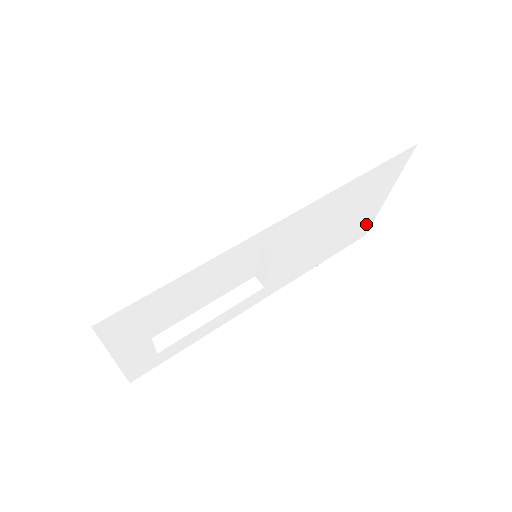
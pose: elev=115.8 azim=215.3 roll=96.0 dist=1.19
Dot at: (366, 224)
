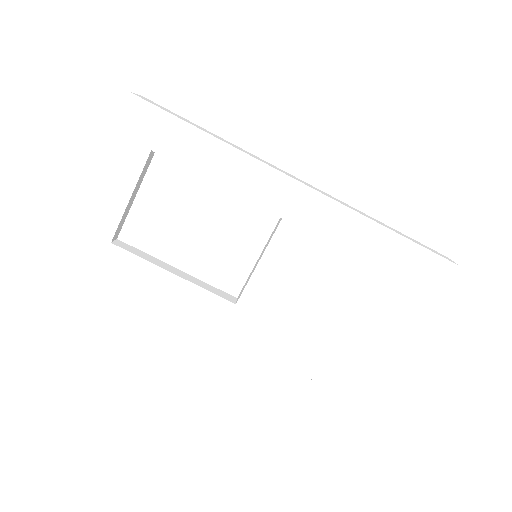
Dot at: (374, 372)
